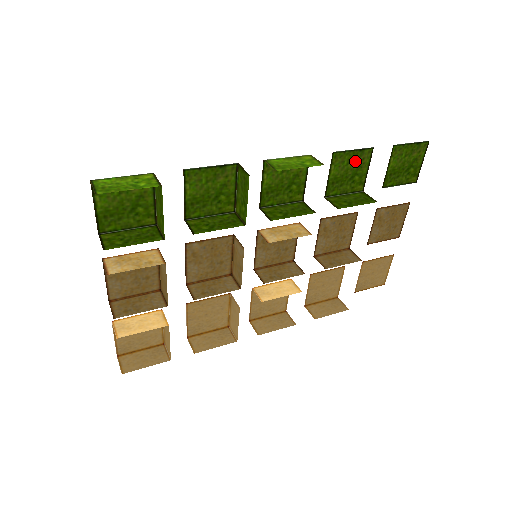
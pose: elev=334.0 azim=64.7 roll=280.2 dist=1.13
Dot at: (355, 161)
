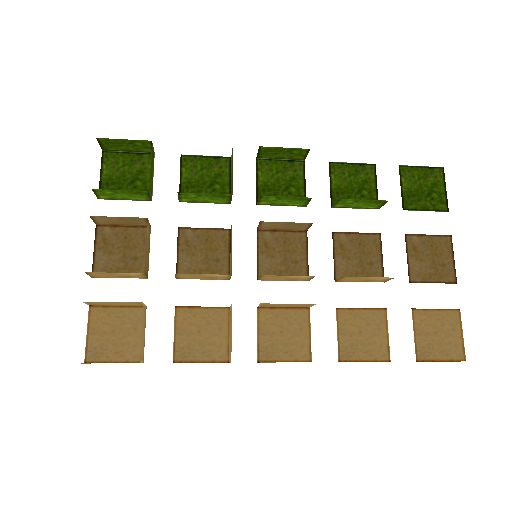
Dot at: (358, 175)
